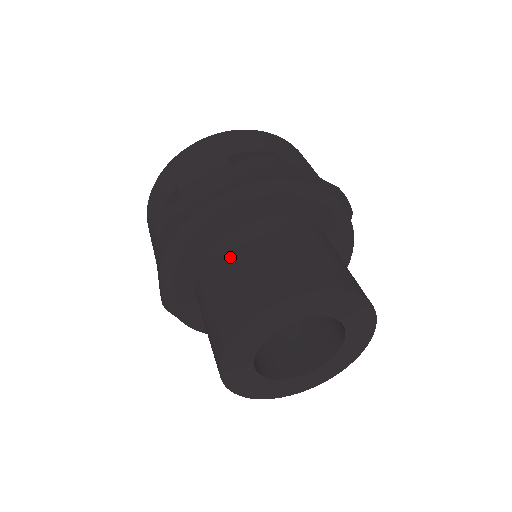
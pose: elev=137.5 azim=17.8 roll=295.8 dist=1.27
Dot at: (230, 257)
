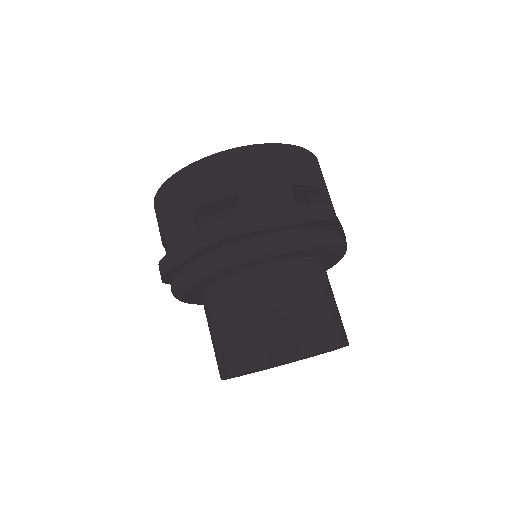
Dot at: (273, 289)
